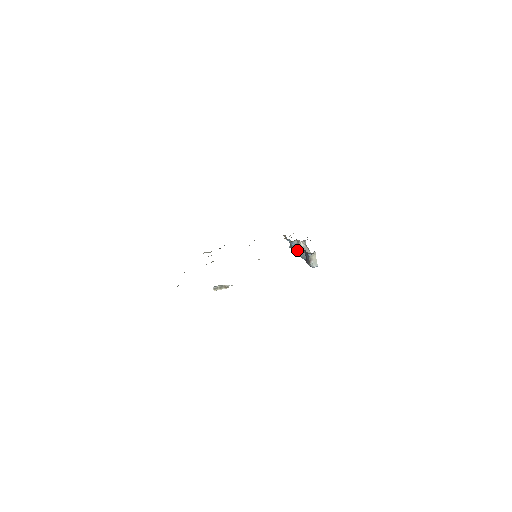
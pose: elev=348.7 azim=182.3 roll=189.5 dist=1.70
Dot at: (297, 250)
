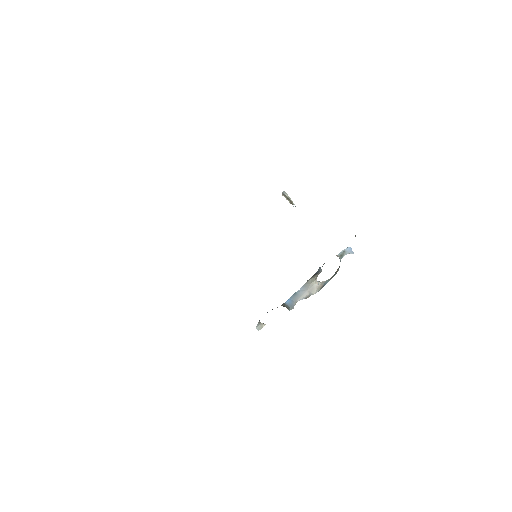
Dot at: (311, 278)
